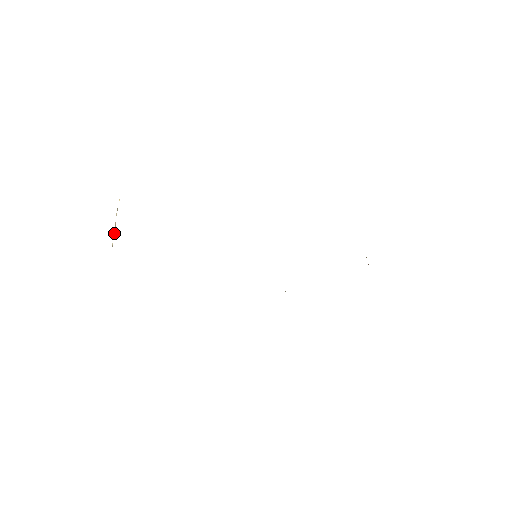
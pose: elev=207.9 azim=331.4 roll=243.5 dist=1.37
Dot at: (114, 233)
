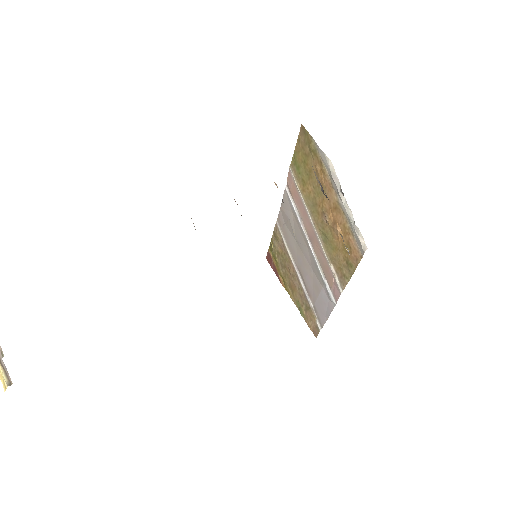
Dot at: out of frame
